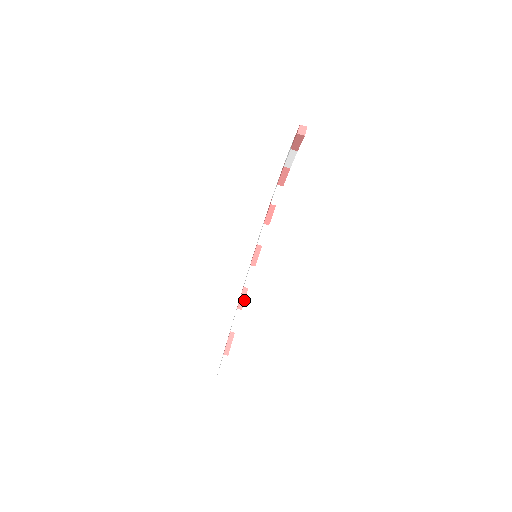
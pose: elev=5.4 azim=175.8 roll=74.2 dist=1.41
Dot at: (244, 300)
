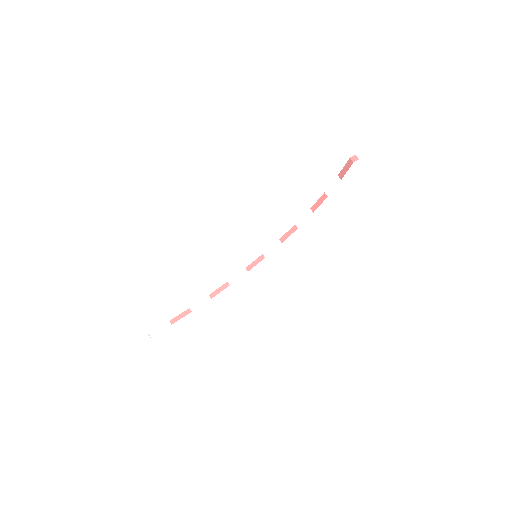
Dot at: (219, 292)
